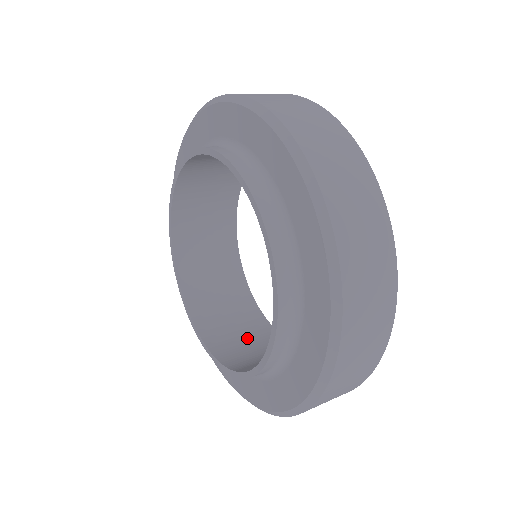
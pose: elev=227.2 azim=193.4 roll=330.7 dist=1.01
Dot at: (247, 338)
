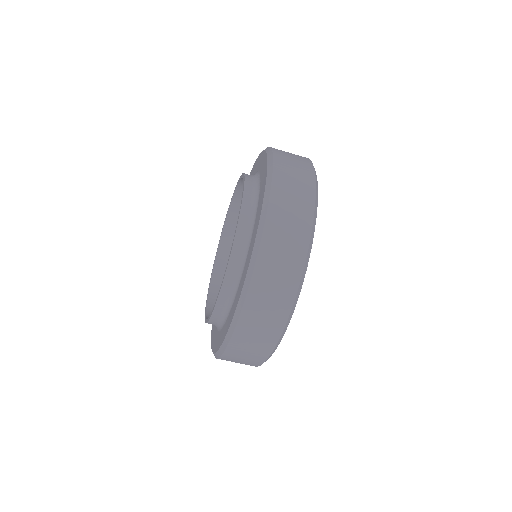
Dot at: occluded
